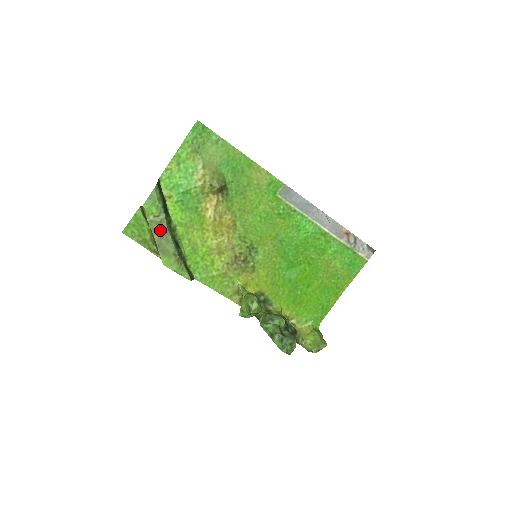
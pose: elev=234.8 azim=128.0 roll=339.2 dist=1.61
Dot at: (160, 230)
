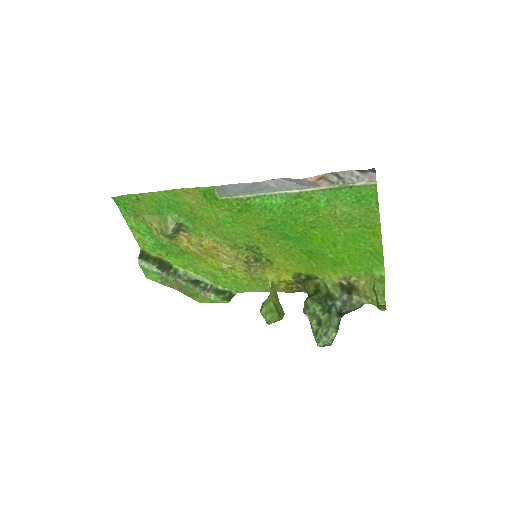
Dot at: (173, 284)
